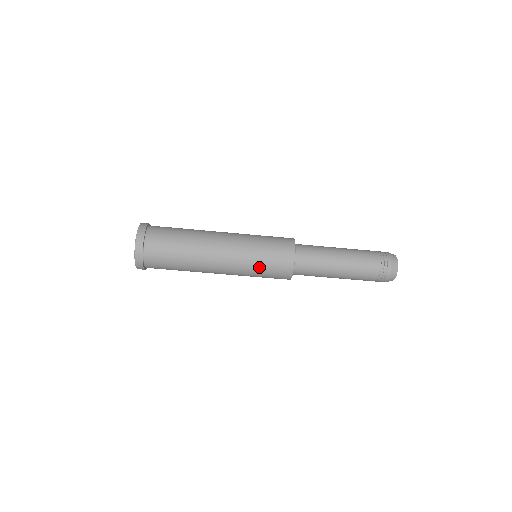
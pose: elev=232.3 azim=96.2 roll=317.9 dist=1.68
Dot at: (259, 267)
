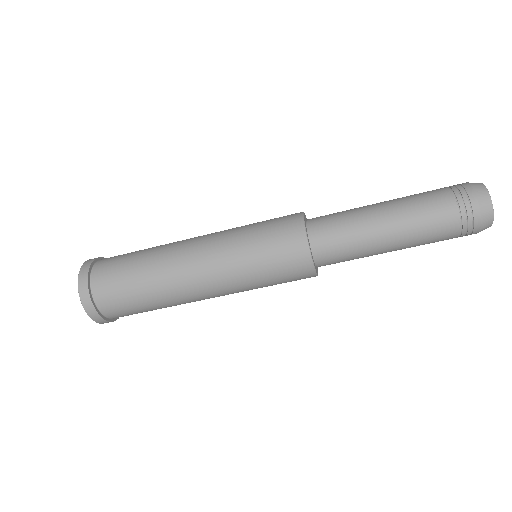
Dot at: (264, 285)
